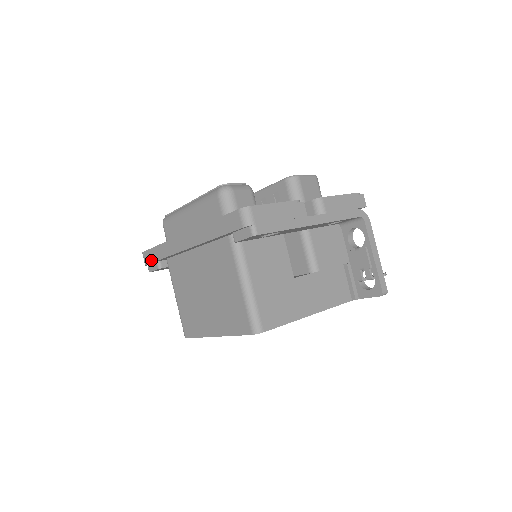
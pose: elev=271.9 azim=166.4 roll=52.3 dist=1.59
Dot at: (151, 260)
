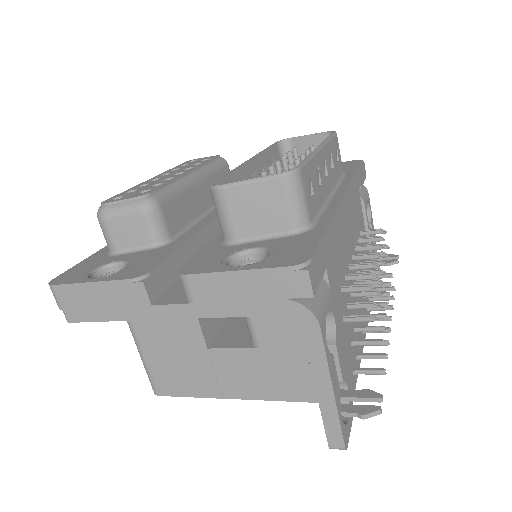
Dot at: occluded
